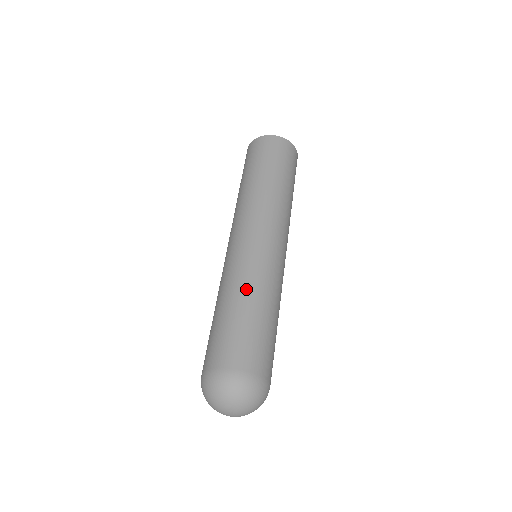
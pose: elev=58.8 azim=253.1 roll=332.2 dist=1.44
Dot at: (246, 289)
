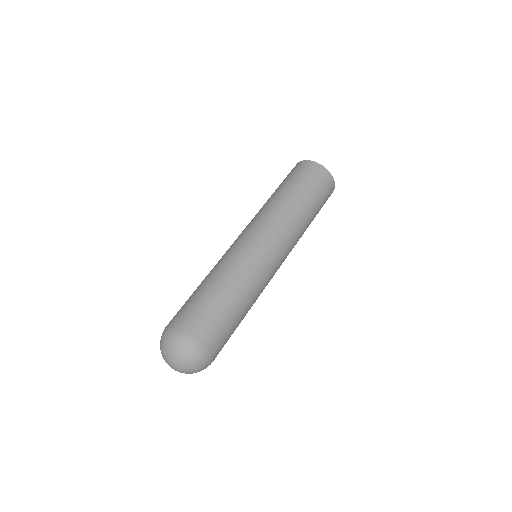
Dot at: (231, 279)
